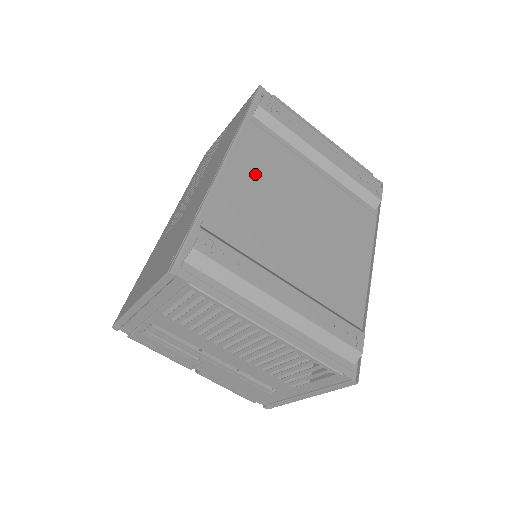
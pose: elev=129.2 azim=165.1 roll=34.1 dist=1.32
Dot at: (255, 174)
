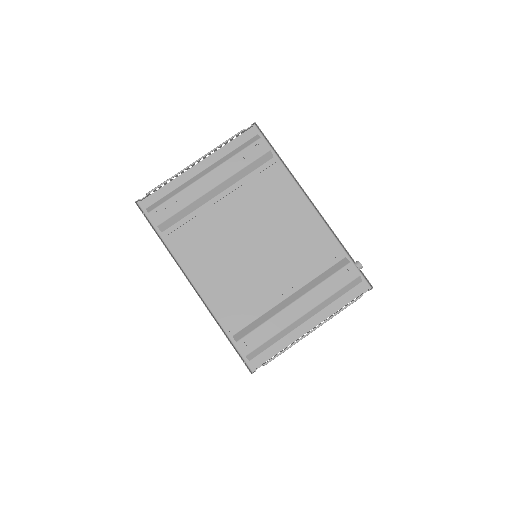
Dot at: (210, 265)
